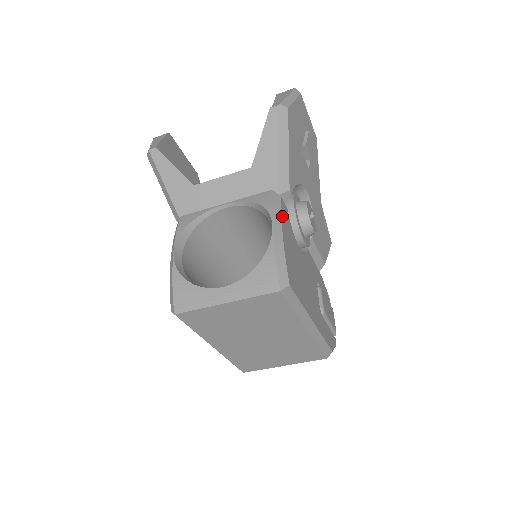
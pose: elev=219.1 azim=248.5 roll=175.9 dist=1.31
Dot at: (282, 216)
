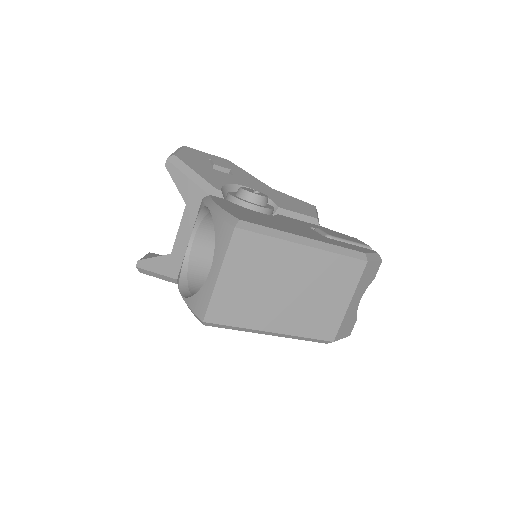
Dot at: (215, 200)
